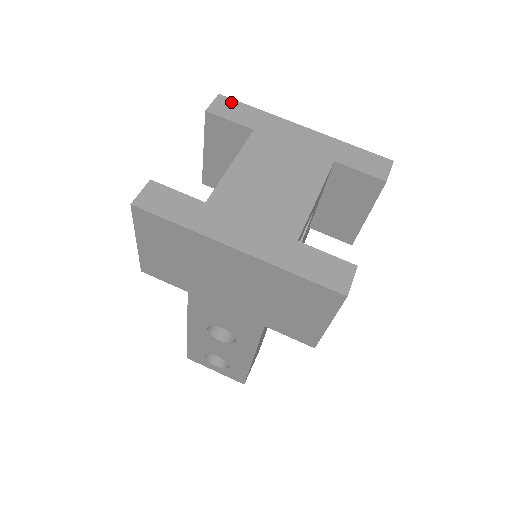
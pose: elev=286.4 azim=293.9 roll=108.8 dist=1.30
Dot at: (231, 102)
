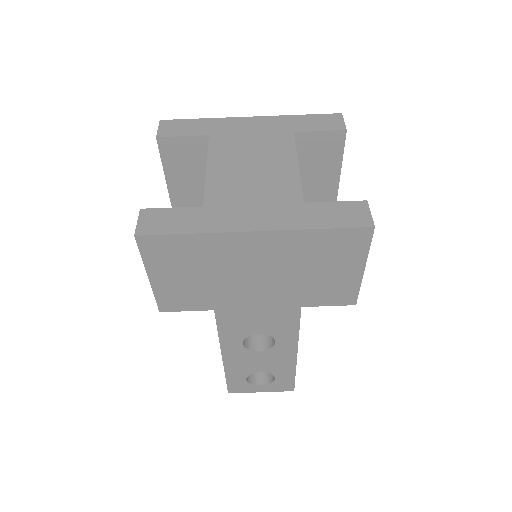
Dot at: (175, 122)
